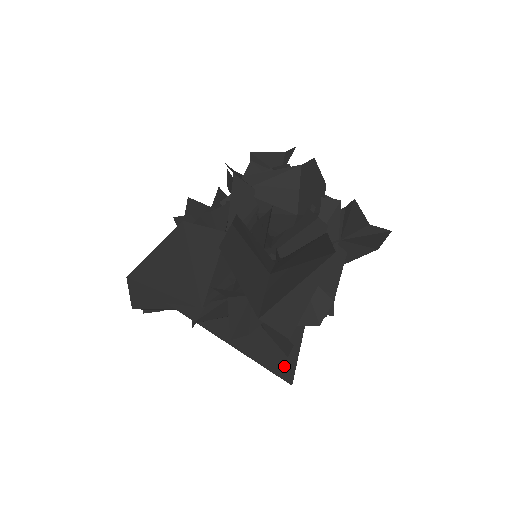
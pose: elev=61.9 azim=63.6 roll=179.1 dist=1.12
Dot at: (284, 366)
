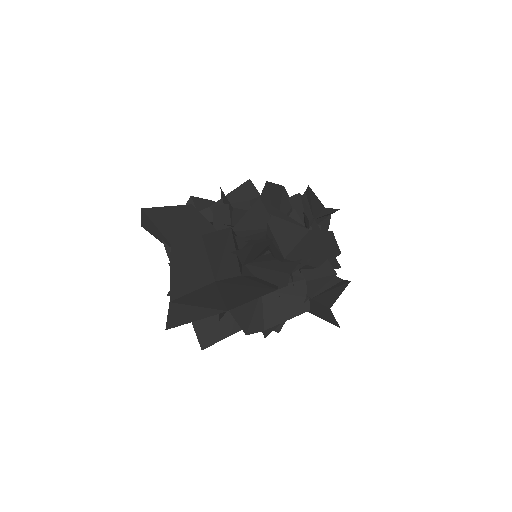
Dot at: (208, 336)
